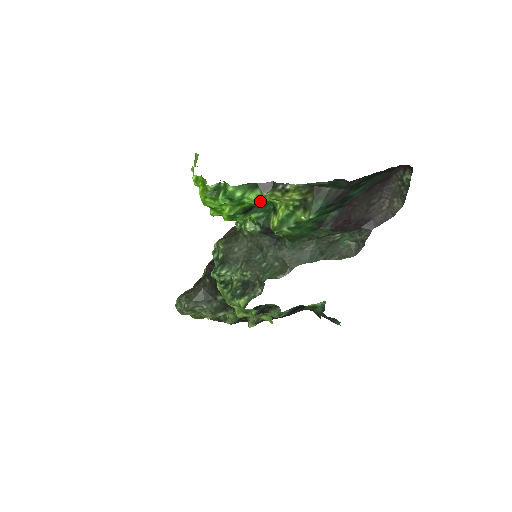
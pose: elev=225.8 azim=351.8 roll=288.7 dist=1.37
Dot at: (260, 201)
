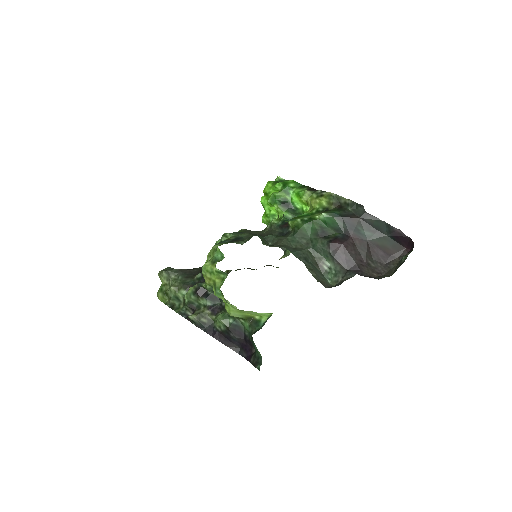
Dot at: (300, 196)
